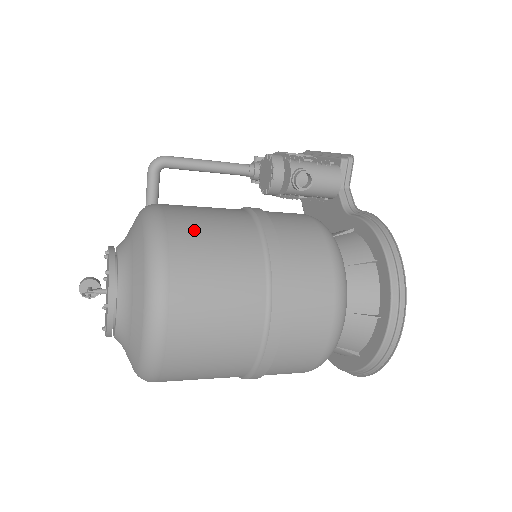
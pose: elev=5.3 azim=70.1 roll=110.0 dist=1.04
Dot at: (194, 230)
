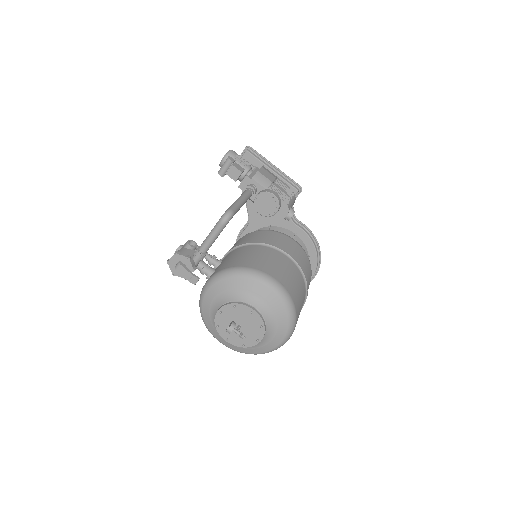
Dot at: (296, 294)
